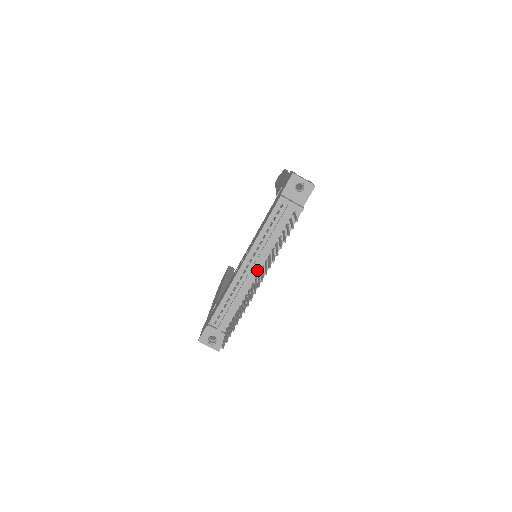
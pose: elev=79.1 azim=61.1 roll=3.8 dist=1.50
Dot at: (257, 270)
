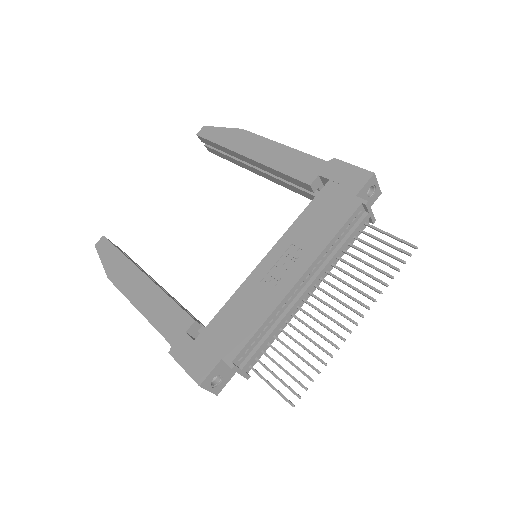
Dot at: (307, 289)
